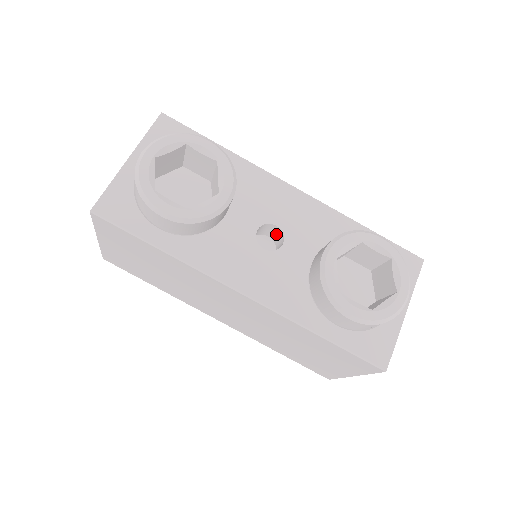
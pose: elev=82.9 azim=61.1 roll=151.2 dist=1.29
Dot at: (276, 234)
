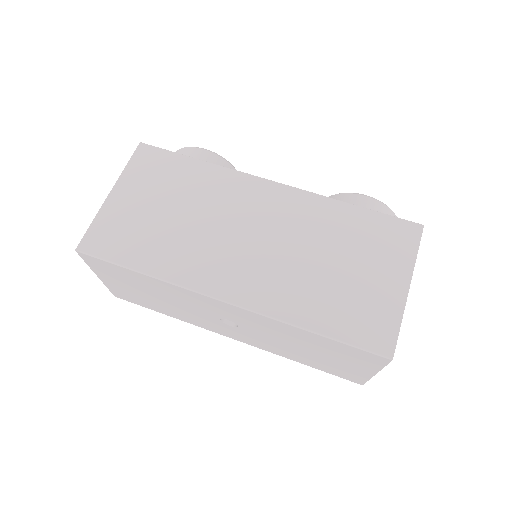
Dot at: occluded
